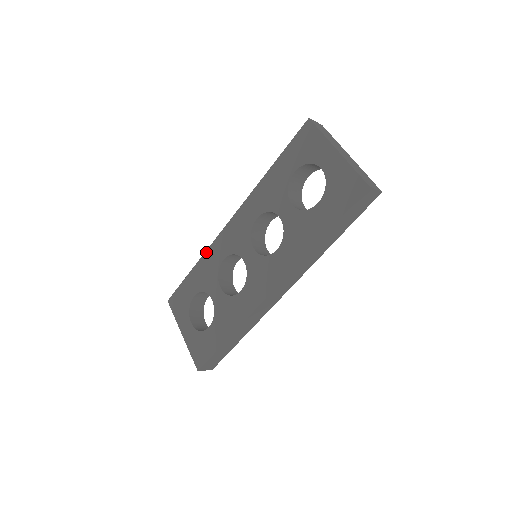
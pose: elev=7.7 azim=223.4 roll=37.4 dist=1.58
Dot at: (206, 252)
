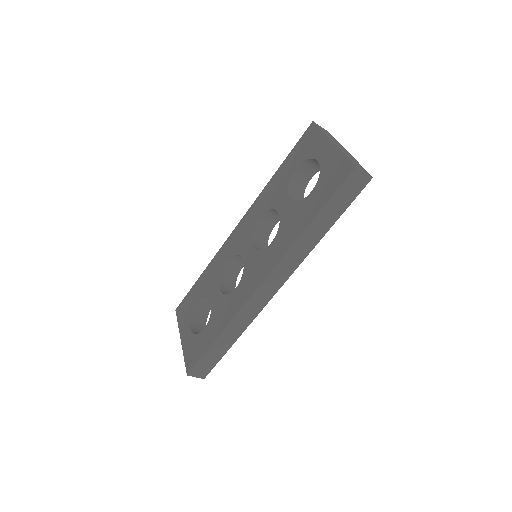
Dot at: (214, 257)
